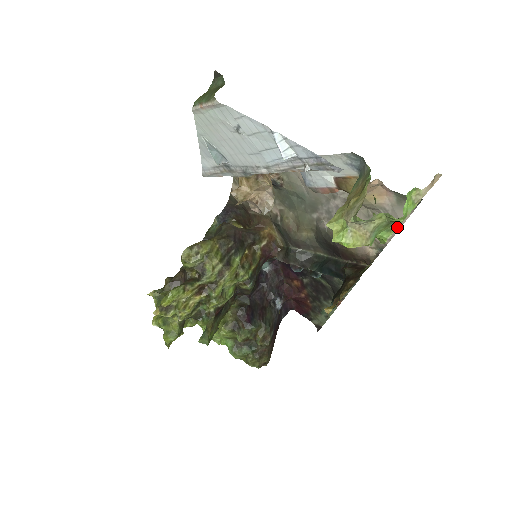
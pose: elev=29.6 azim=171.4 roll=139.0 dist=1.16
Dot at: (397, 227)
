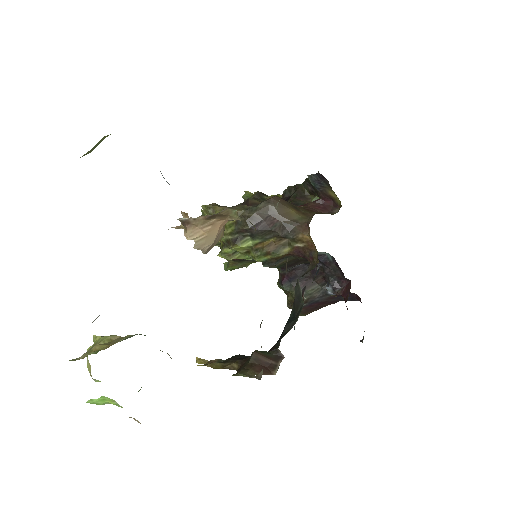
Dot at: occluded
